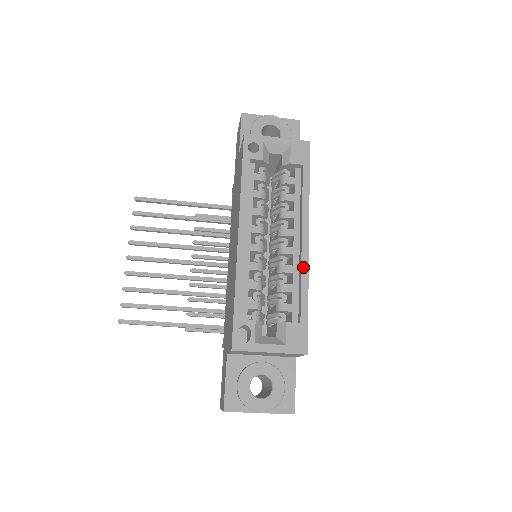
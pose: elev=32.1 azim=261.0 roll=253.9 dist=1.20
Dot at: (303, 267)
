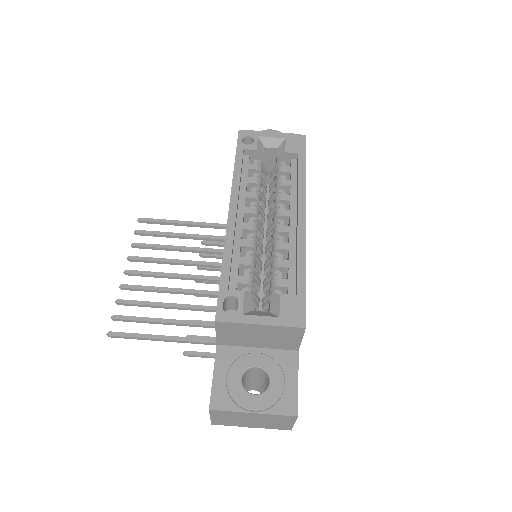
Dot at: (299, 241)
